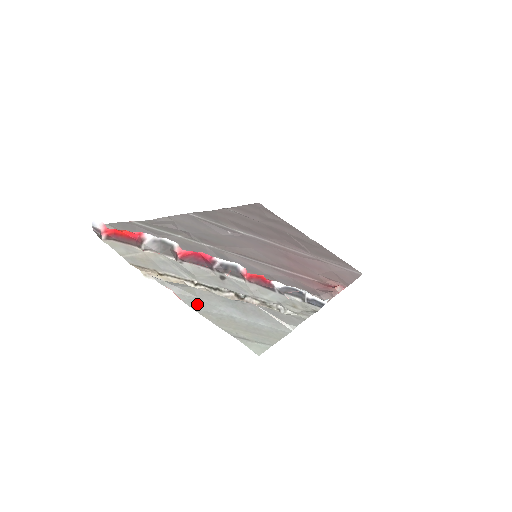
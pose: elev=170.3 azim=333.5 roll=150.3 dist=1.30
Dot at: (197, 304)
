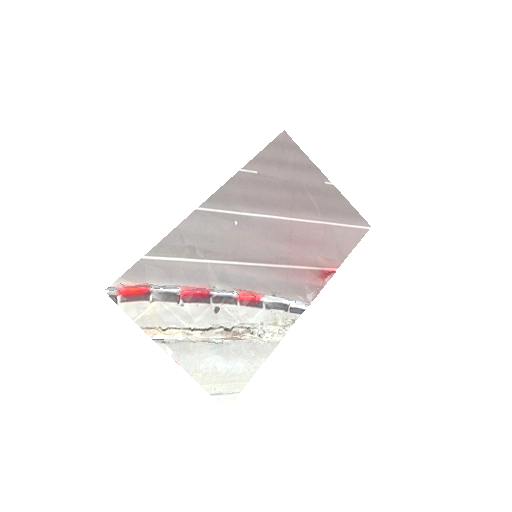
Dot at: (189, 363)
